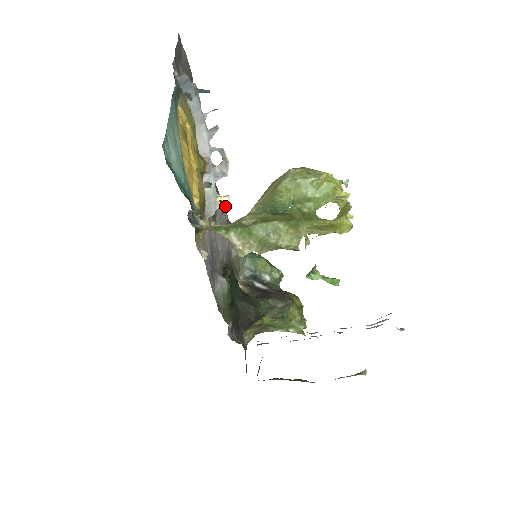
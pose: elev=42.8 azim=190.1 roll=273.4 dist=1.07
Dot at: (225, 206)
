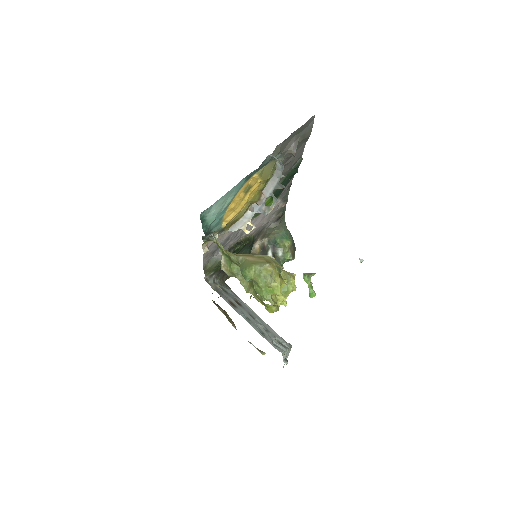
Dot at: (246, 231)
